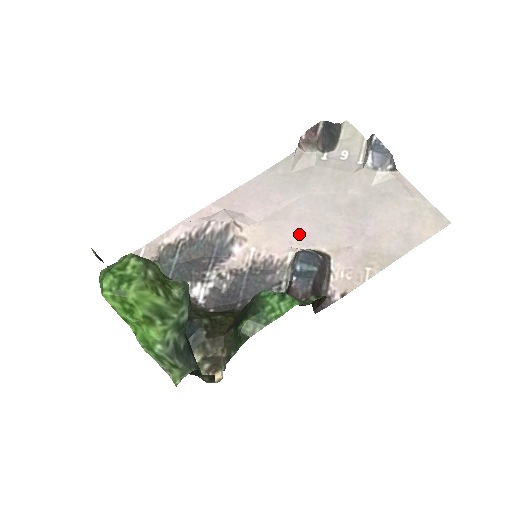
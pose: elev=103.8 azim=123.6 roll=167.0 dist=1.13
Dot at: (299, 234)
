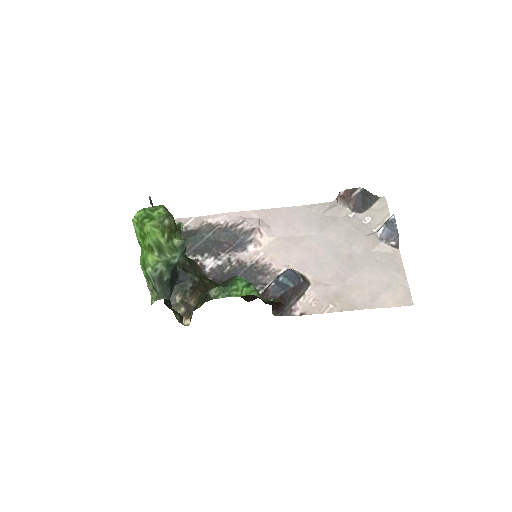
Dot at: (299, 259)
